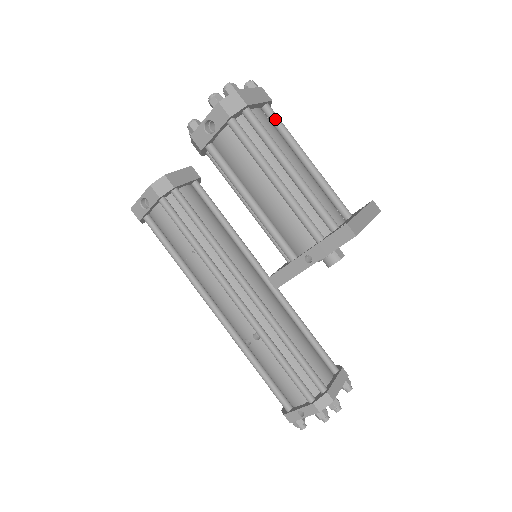
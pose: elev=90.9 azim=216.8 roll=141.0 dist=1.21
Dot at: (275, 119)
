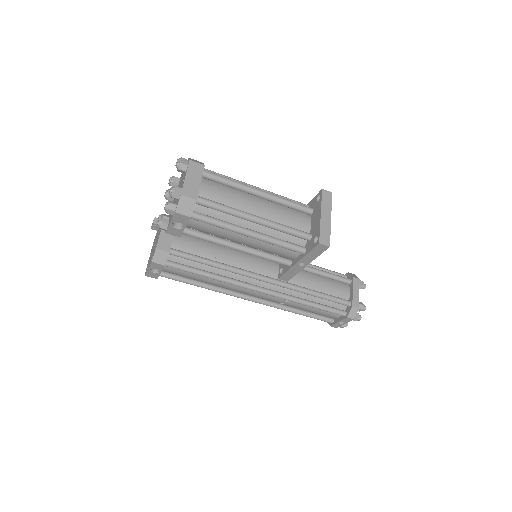
Dot at: (217, 180)
